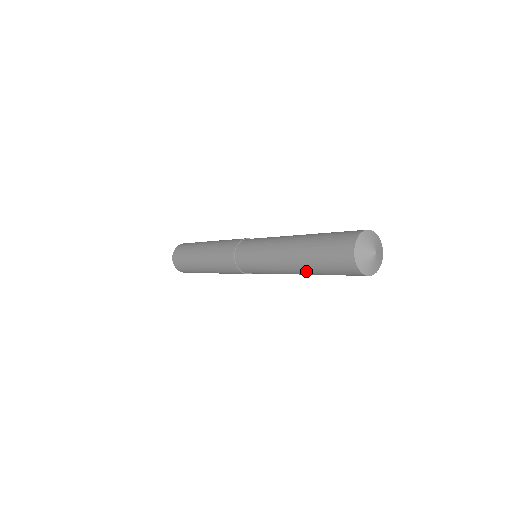
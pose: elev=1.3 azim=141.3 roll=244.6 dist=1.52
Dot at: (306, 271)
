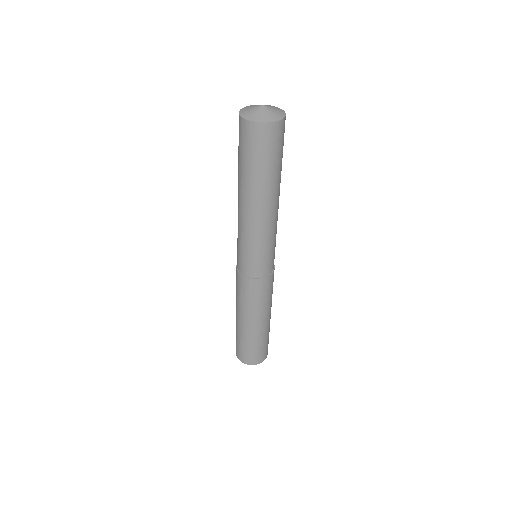
Dot at: (252, 191)
